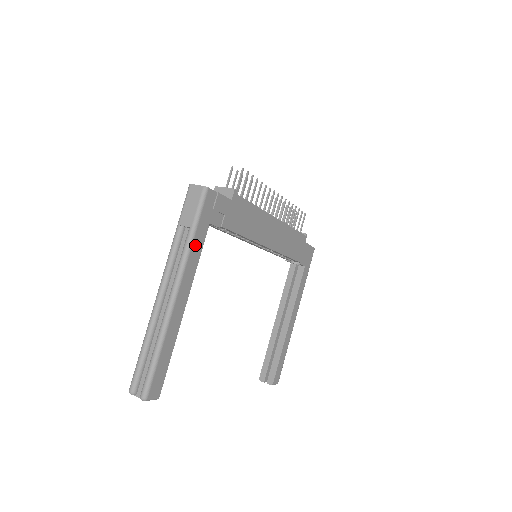
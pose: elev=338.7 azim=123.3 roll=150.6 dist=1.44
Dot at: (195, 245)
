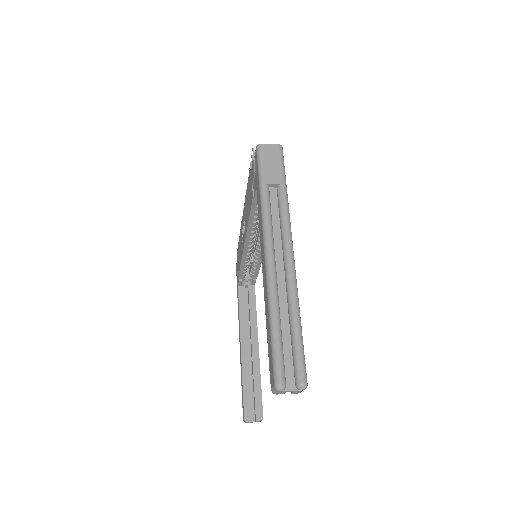
Dot at: occluded
